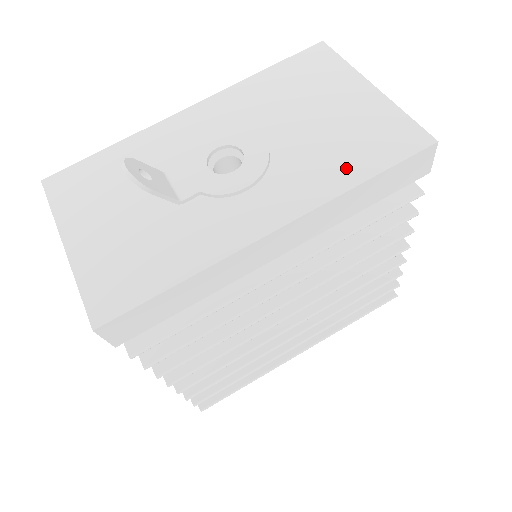
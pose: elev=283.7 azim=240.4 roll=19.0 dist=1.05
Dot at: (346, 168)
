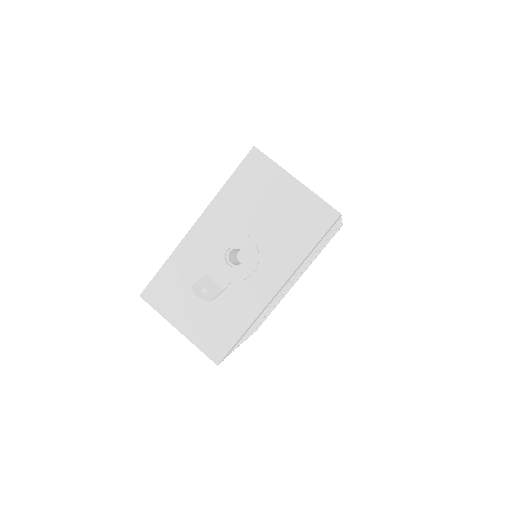
Dot at: (299, 244)
